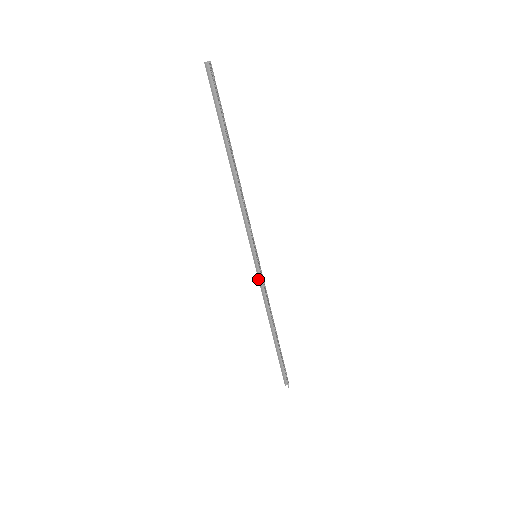
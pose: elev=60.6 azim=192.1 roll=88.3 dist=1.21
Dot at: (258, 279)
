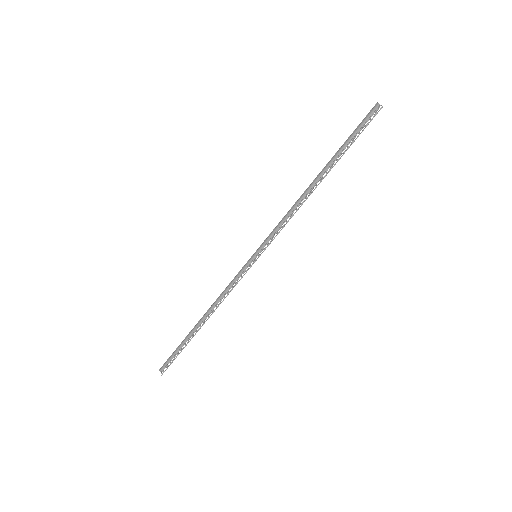
Dot at: occluded
